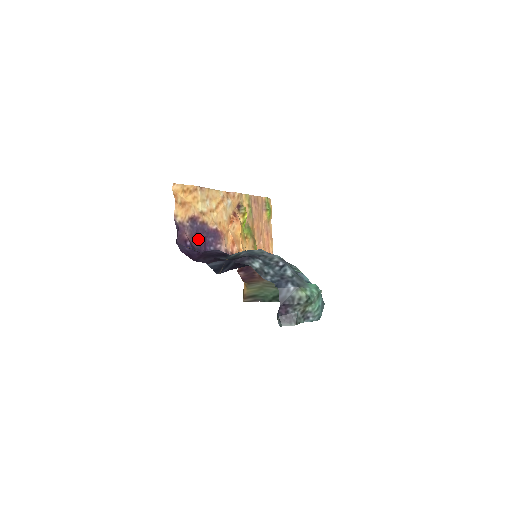
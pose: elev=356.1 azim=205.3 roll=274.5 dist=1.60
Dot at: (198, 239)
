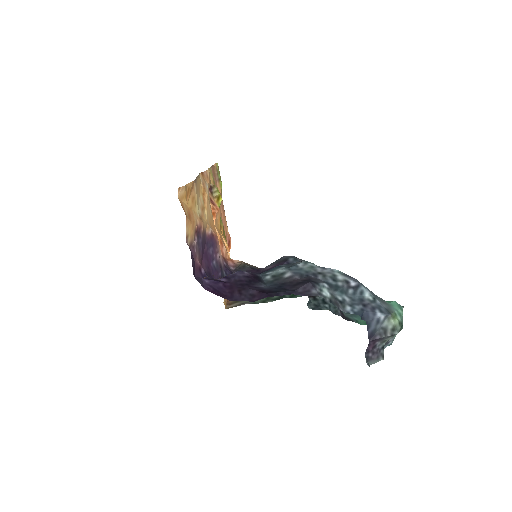
Dot at: (204, 257)
